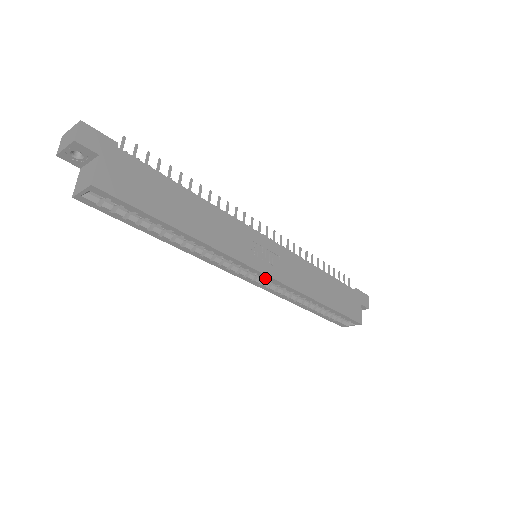
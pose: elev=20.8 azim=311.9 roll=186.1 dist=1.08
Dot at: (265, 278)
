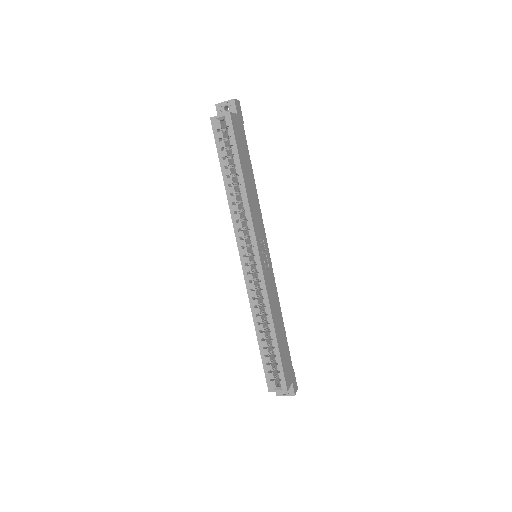
Dot at: (257, 264)
